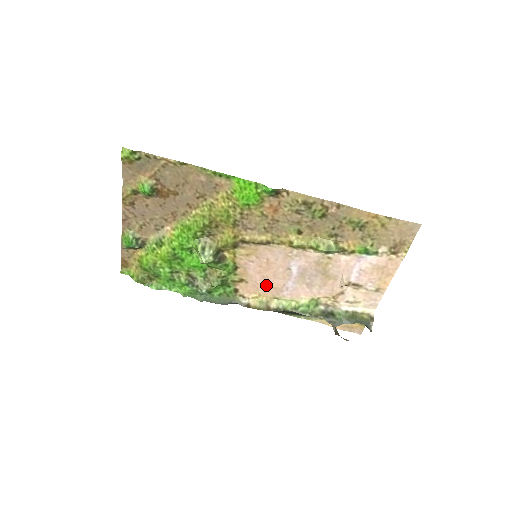
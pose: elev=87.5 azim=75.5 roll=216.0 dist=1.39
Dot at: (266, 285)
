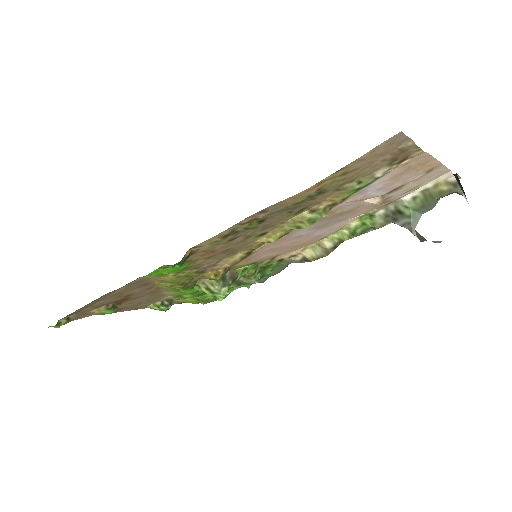
Dot at: (299, 245)
